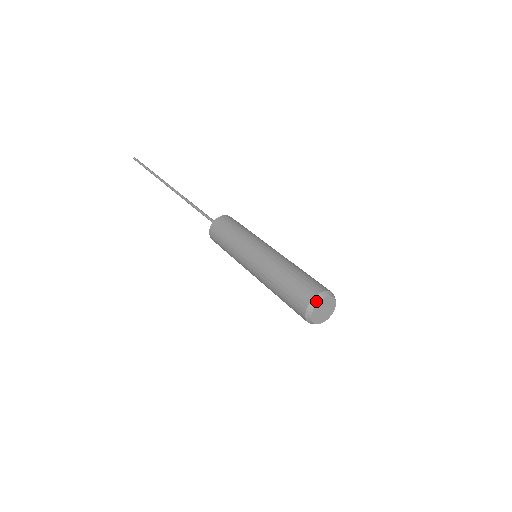
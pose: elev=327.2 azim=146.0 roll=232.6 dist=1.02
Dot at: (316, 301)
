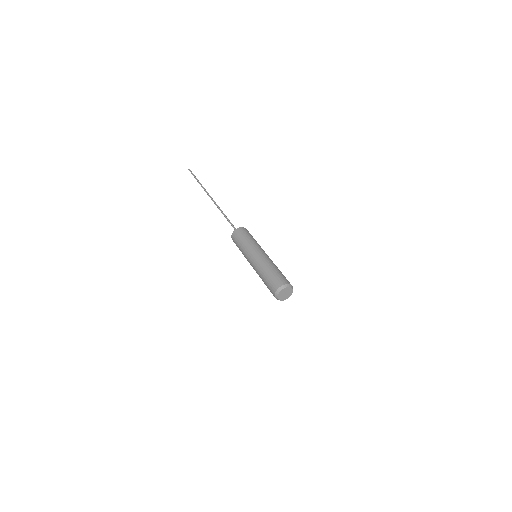
Dot at: (289, 286)
